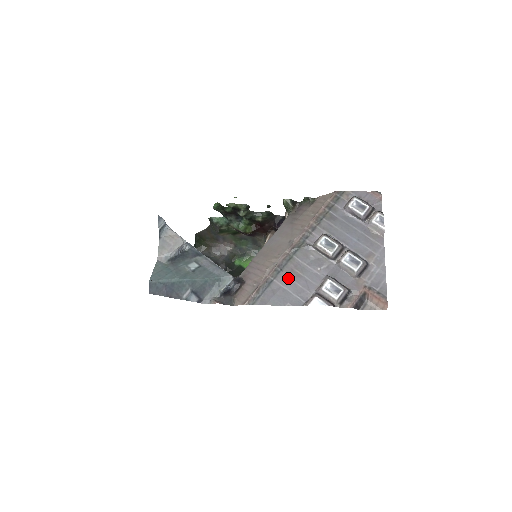
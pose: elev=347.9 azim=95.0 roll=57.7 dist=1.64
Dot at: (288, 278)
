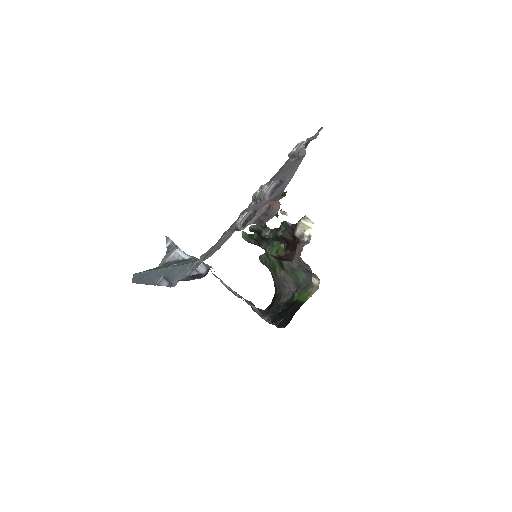
Dot at: (226, 235)
